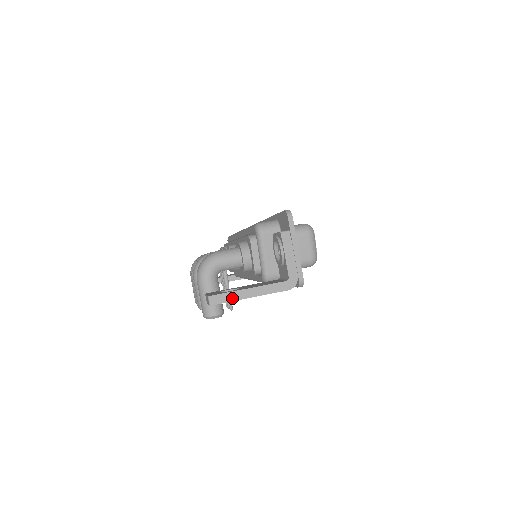
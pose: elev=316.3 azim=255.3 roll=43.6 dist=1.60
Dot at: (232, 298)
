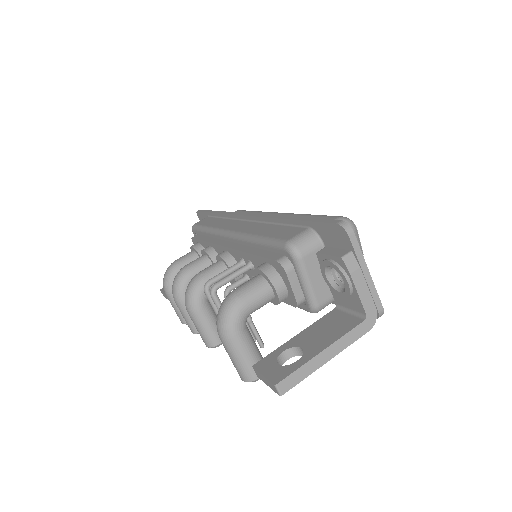
Dot at: (306, 373)
